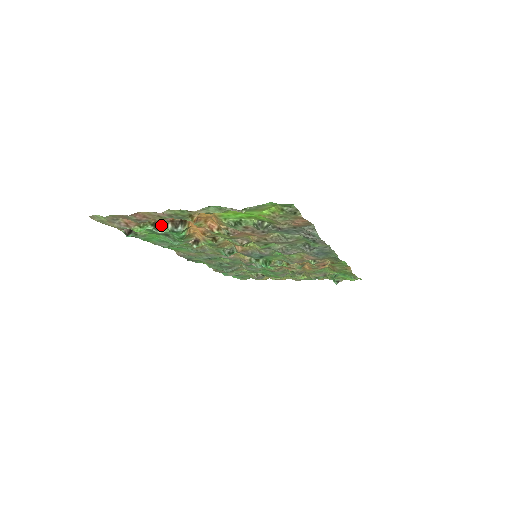
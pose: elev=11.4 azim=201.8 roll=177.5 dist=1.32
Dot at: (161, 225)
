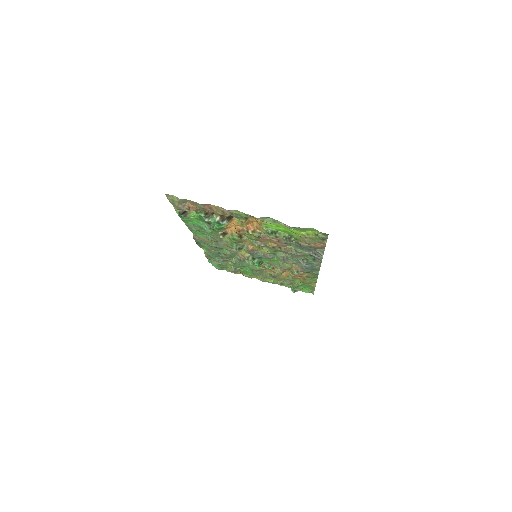
Dot at: (210, 215)
